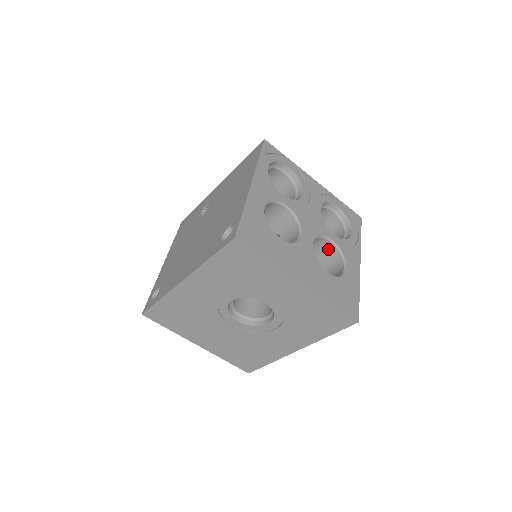
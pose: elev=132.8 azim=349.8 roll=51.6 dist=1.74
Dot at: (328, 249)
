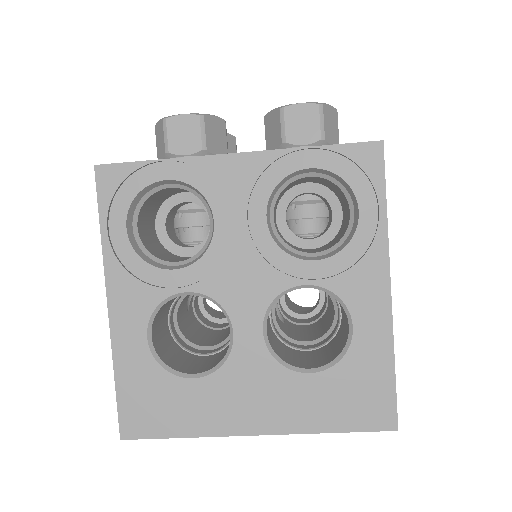
Dot at: occluded
